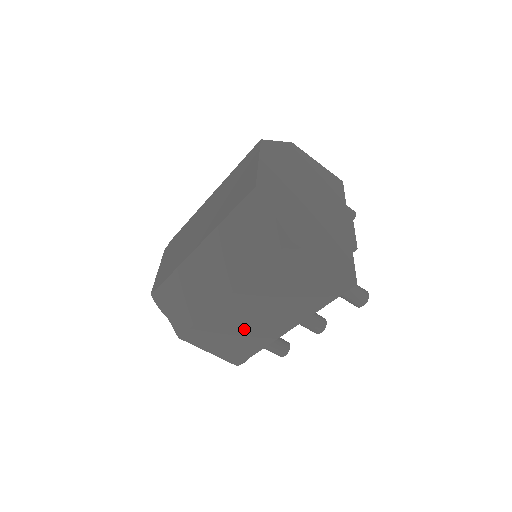
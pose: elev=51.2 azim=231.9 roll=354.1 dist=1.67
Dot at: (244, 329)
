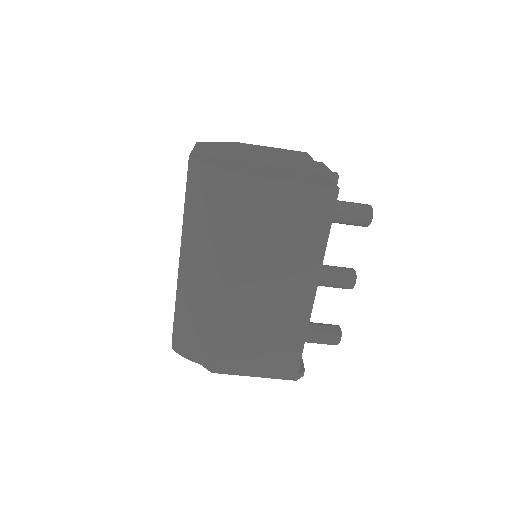
Dot at: (268, 320)
